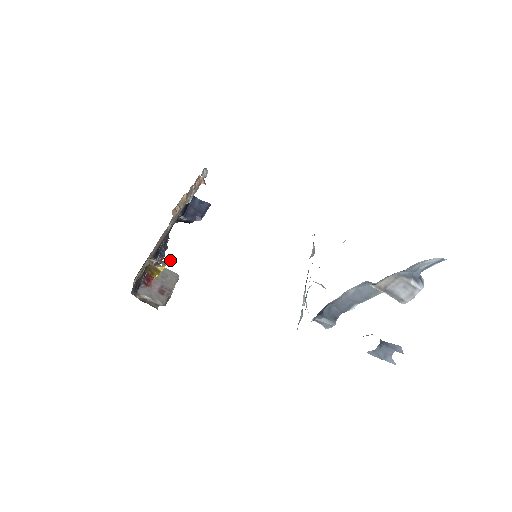
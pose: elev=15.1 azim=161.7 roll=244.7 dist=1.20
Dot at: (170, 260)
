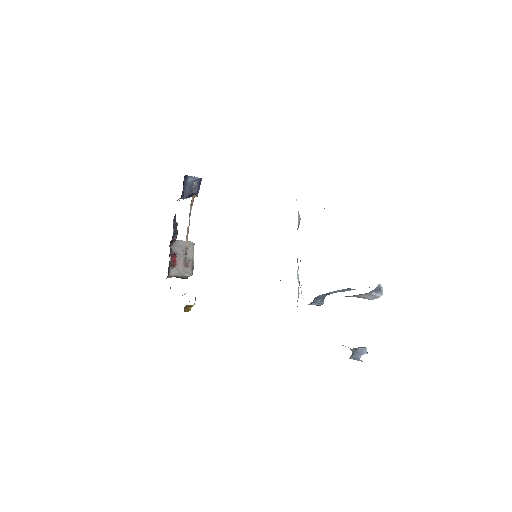
Dot at: occluded
